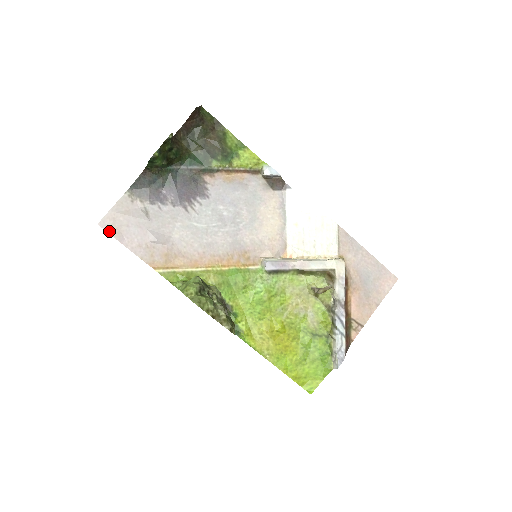
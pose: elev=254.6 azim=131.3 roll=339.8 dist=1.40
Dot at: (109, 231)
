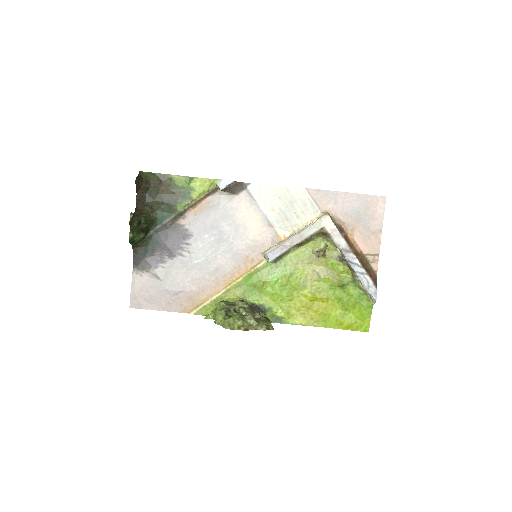
Dot at: (140, 307)
